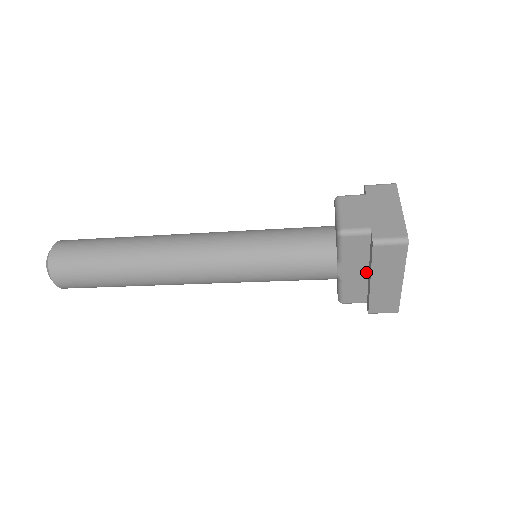
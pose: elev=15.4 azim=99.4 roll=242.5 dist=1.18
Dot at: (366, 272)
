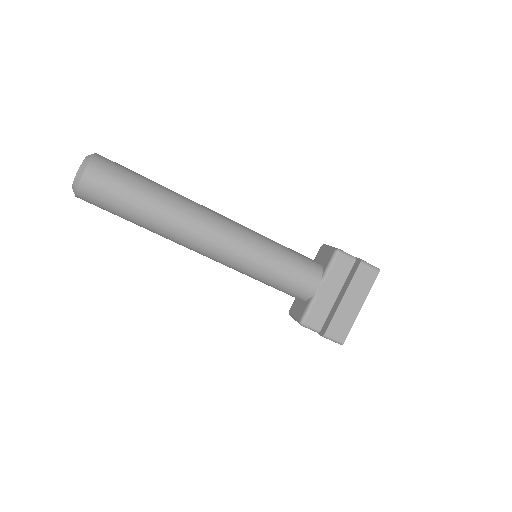
Dot at: (336, 296)
